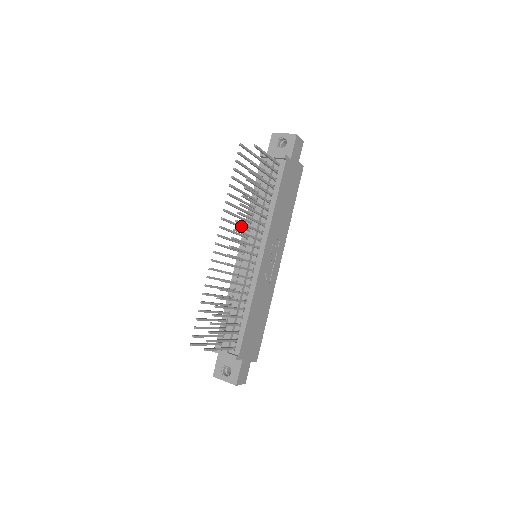
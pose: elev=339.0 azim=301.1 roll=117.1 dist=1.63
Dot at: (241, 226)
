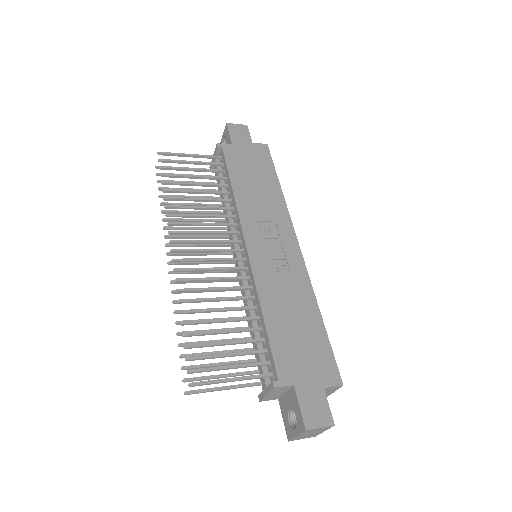
Dot at: (210, 236)
